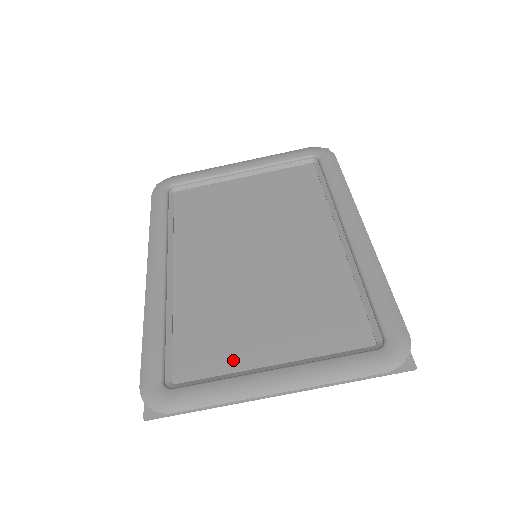
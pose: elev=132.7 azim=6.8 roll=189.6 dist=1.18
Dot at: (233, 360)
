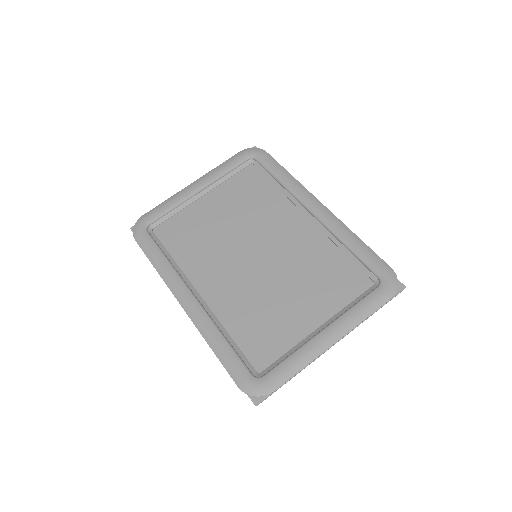
Dot at: (289, 337)
